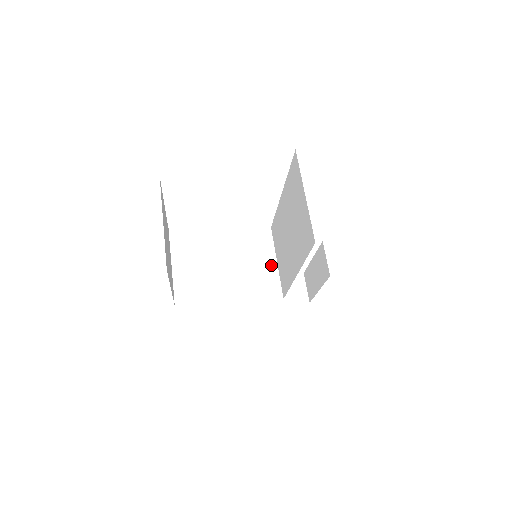
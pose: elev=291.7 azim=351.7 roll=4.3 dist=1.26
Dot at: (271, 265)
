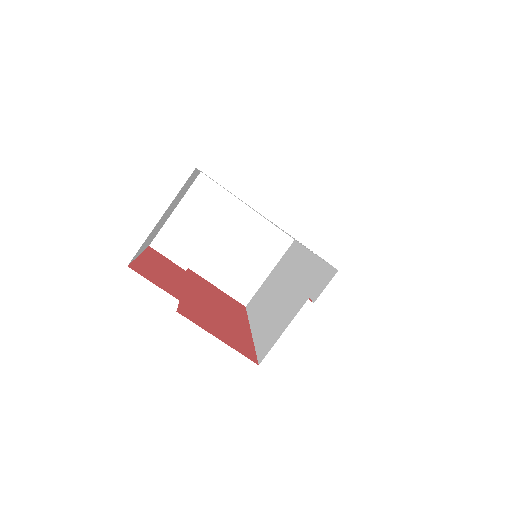
Dot at: (263, 272)
